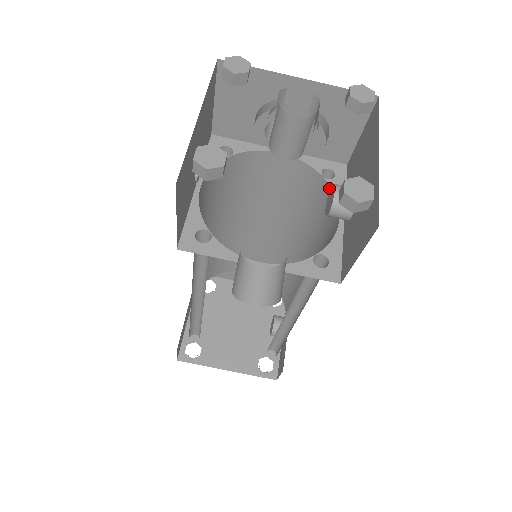
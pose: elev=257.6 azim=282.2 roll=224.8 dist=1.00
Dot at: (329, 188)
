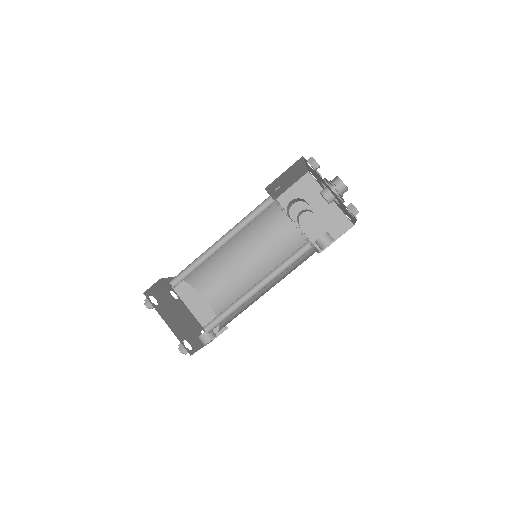
Dot at: occluded
